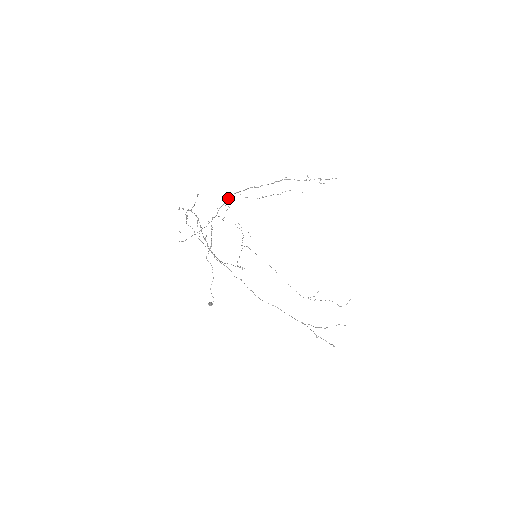
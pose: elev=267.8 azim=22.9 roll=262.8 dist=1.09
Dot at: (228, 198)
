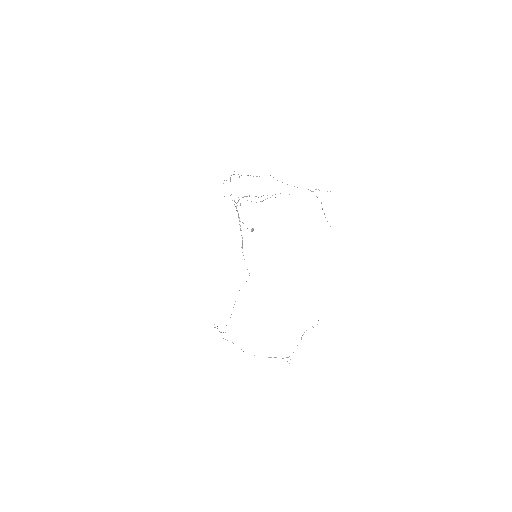
Dot at: (239, 199)
